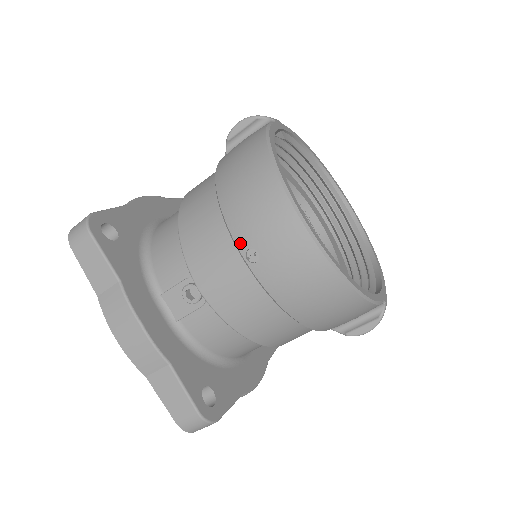
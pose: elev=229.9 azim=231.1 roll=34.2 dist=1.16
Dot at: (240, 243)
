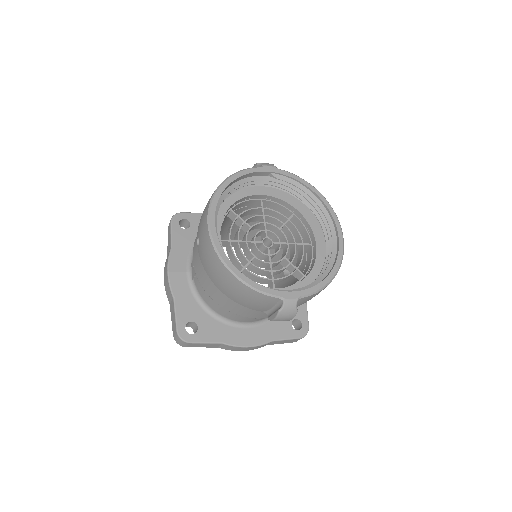
Dot at: (197, 234)
